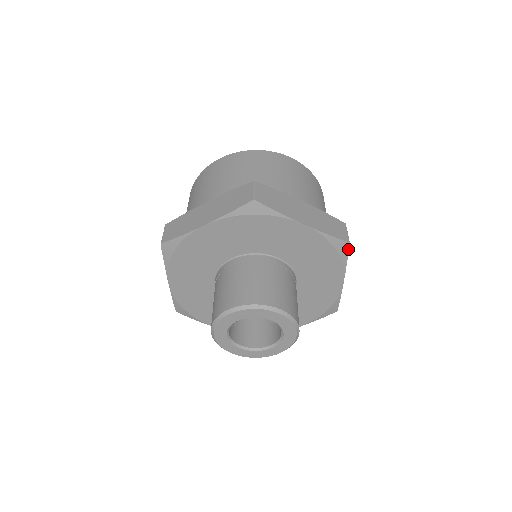
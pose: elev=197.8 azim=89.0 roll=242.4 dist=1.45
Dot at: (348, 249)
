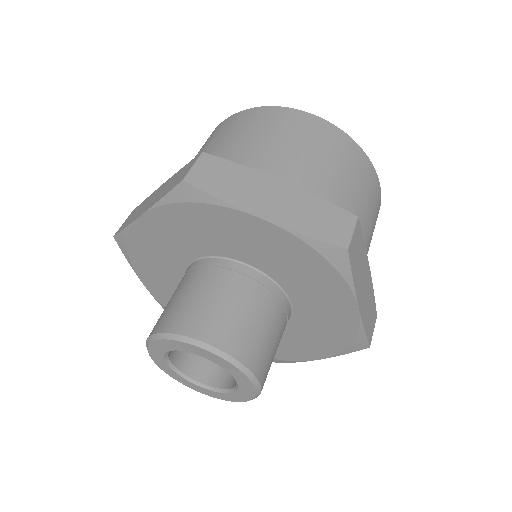
Dot at: (348, 260)
